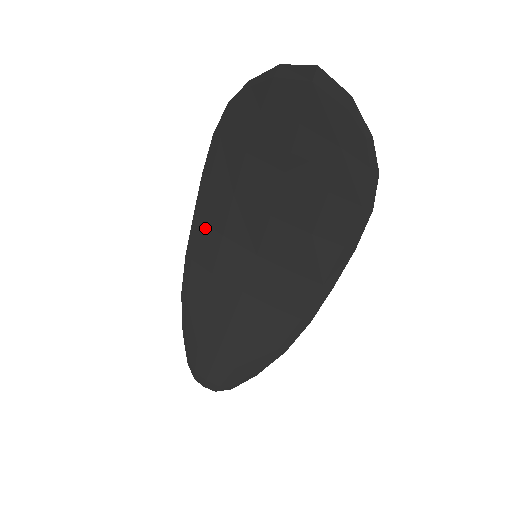
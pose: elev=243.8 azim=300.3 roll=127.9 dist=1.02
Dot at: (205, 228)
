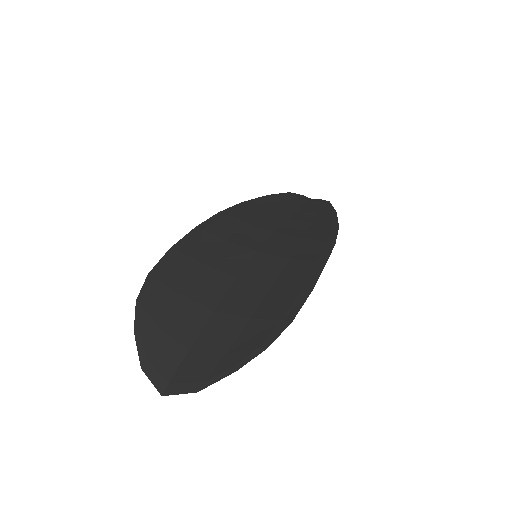
Dot at: (210, 233)
